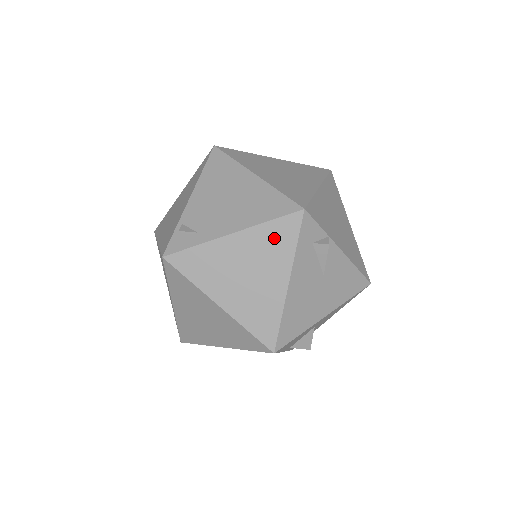
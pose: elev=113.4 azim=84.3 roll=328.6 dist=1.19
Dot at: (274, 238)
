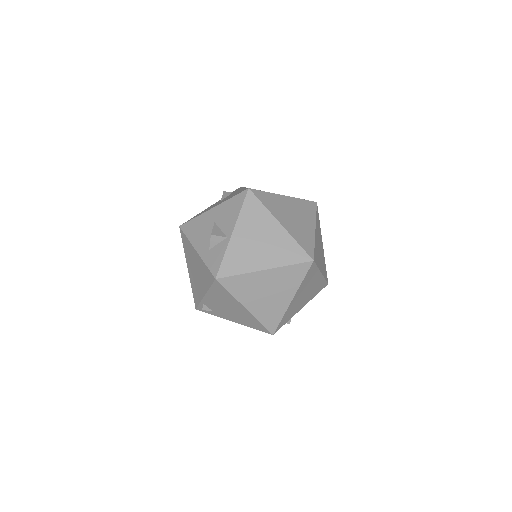
Dot at: occluded
